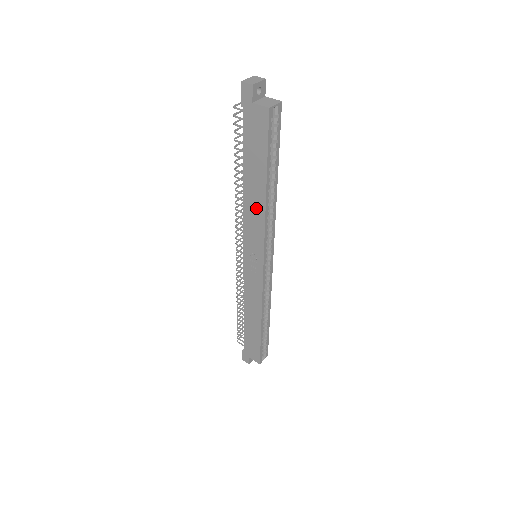
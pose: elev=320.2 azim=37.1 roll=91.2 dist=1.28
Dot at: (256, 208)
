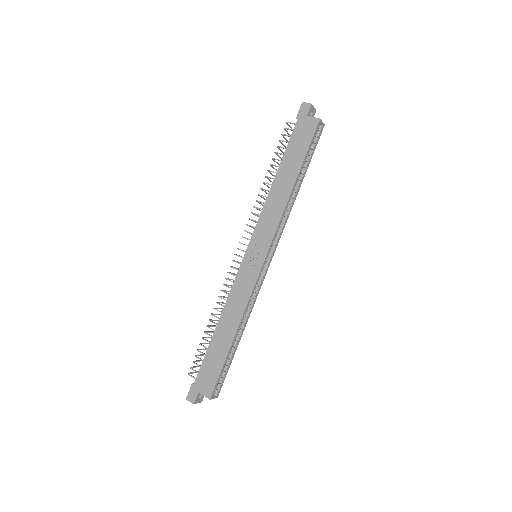
Dot at: (279, 200)
